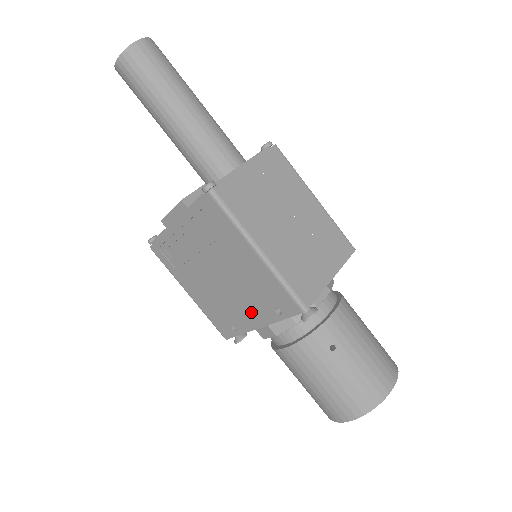
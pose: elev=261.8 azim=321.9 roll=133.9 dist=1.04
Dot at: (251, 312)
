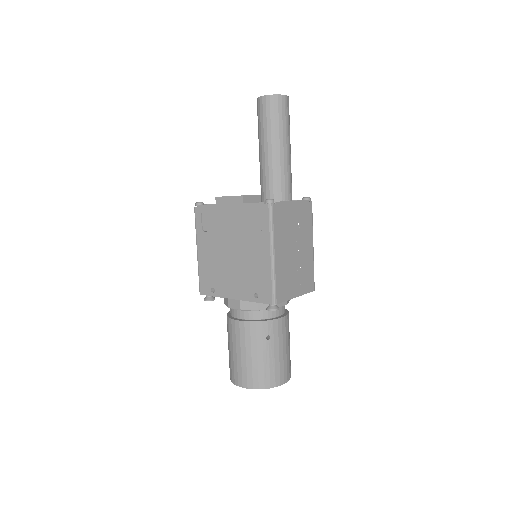
Dot at: (236, 286)
